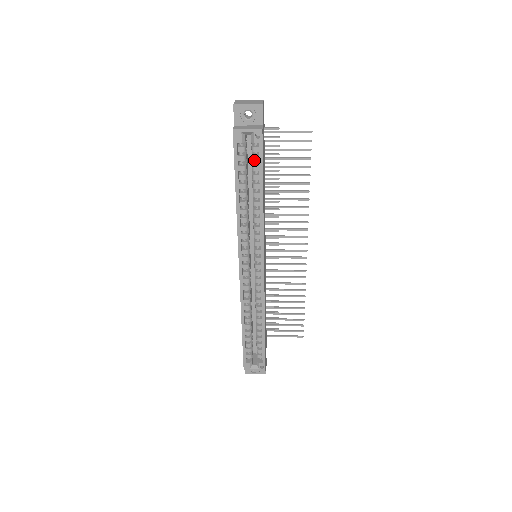
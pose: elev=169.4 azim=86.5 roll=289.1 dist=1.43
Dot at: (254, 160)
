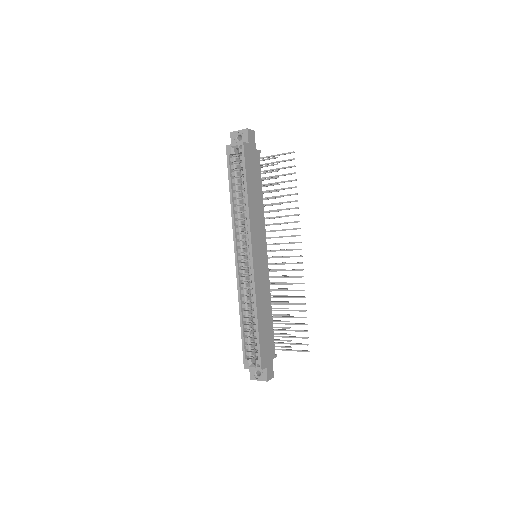
Dot at: (241, 166)
